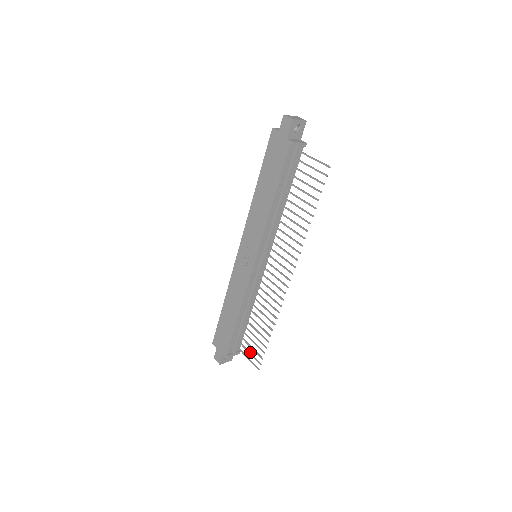
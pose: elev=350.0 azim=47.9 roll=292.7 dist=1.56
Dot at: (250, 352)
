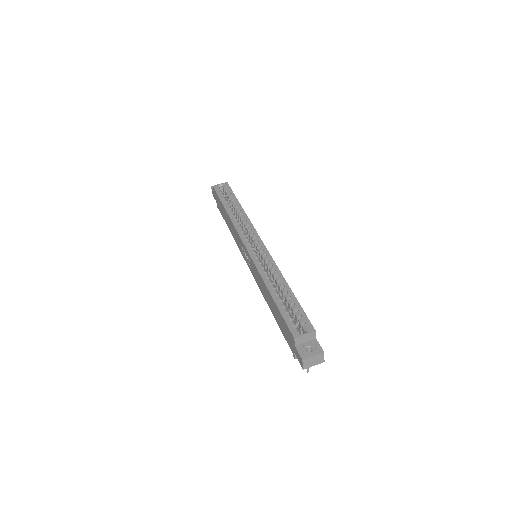
Dot at: occluded
